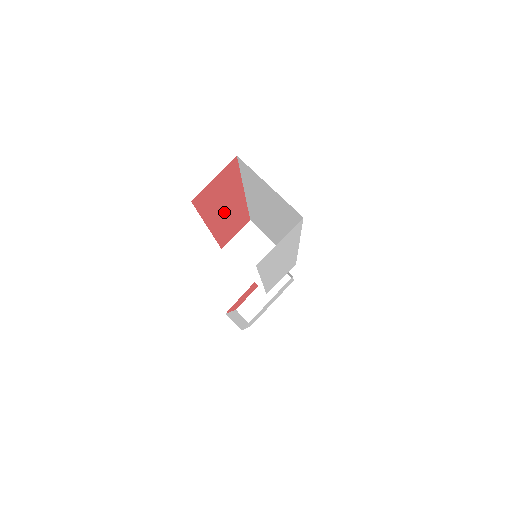
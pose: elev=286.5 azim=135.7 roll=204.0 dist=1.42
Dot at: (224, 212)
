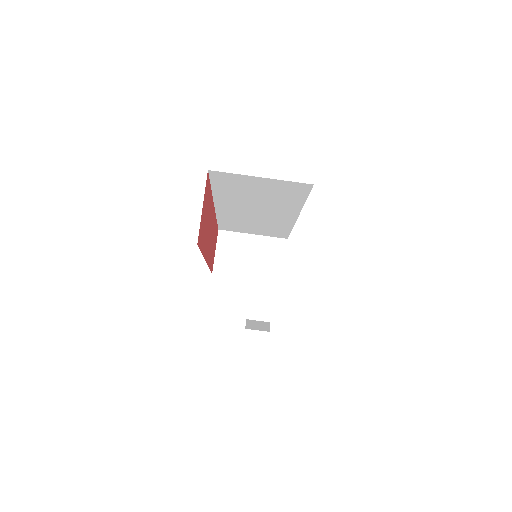
Dot at: (209, 236)
